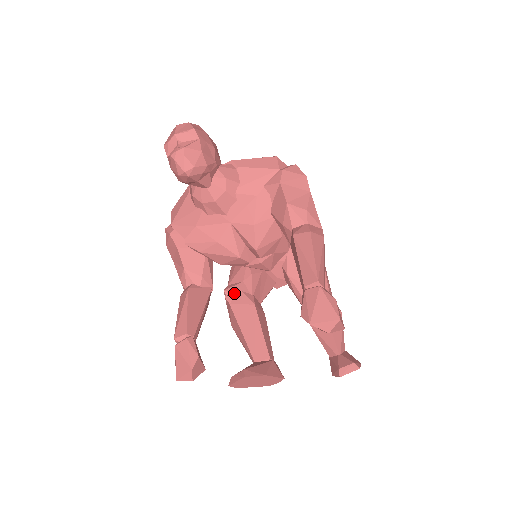
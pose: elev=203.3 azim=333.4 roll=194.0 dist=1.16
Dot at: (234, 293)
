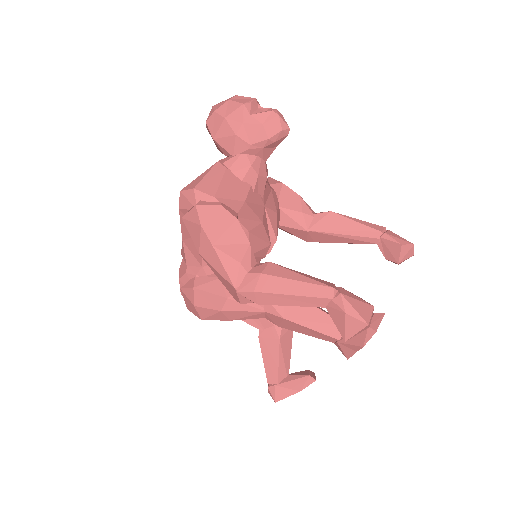
Dot at: occluded
